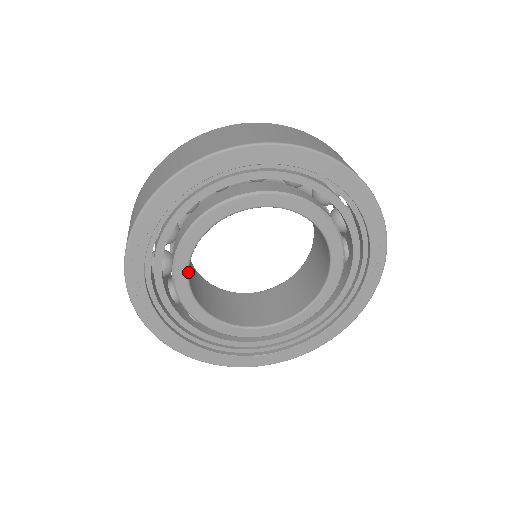
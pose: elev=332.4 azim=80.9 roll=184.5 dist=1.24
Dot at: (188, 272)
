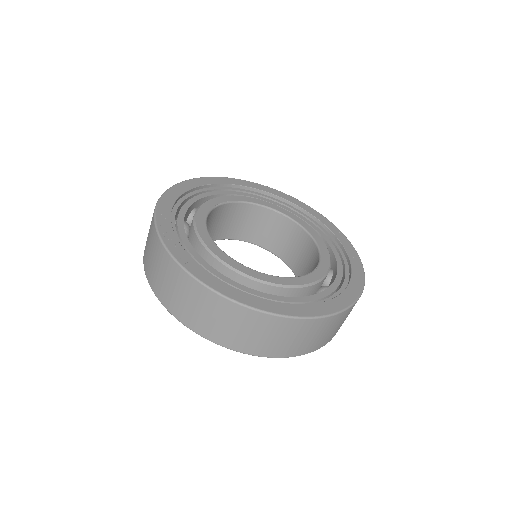
Dot at: occluded
